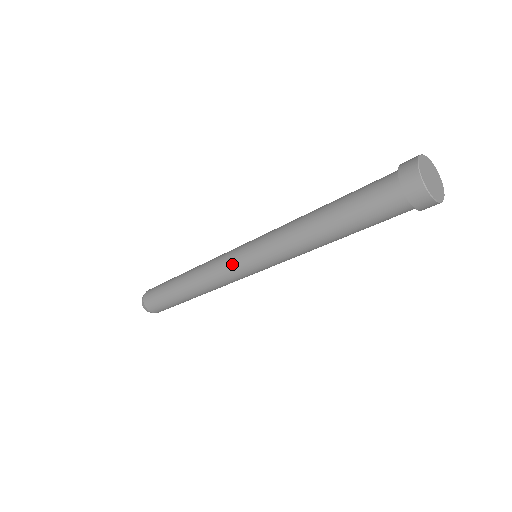
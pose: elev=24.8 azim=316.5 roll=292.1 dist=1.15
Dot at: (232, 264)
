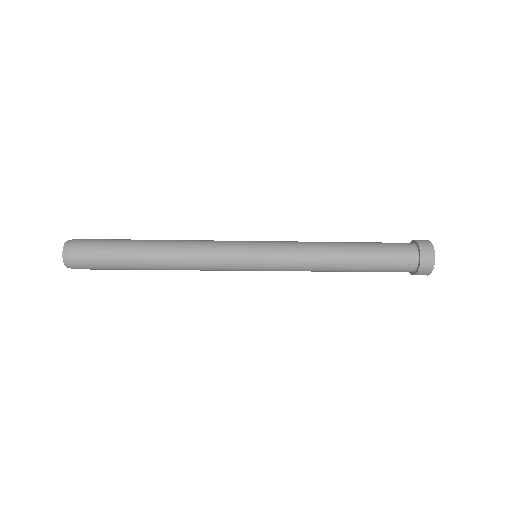
Dot at: (237, 268)
